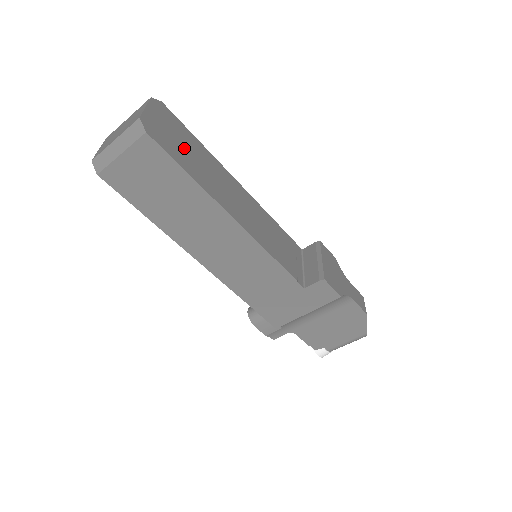
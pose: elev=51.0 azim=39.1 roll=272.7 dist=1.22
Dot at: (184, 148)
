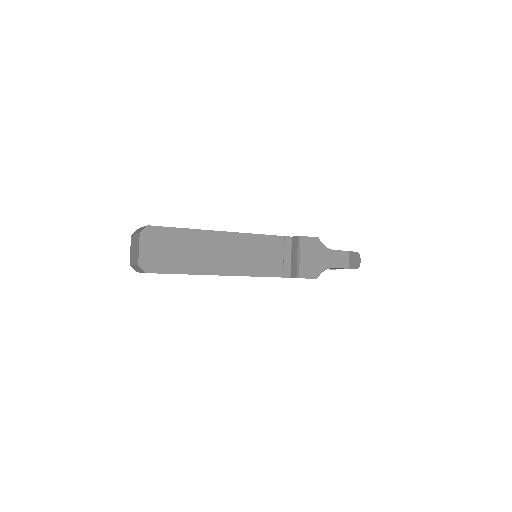
Dot at: (173, 252)
